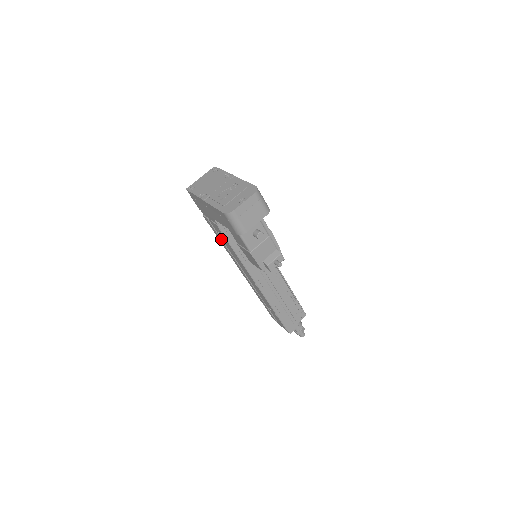
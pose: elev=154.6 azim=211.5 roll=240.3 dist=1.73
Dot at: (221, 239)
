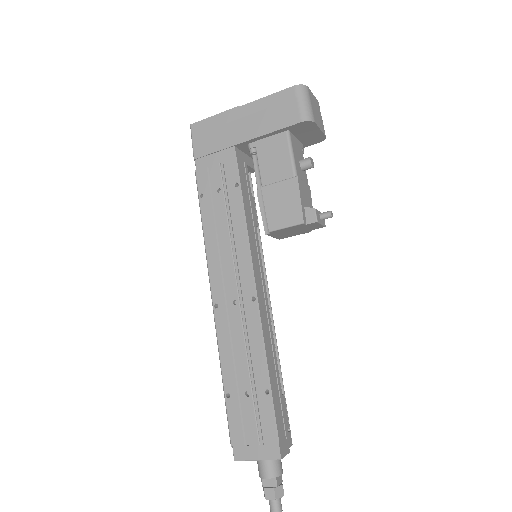
Dot at: (213, 210)
